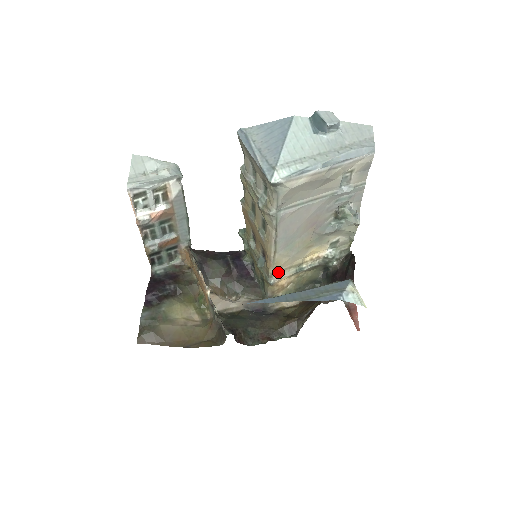
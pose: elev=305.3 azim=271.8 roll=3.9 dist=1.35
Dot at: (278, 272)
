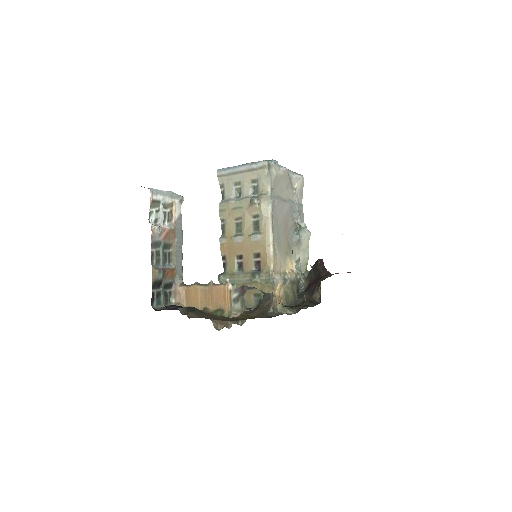
Dot at: (274, 274)
